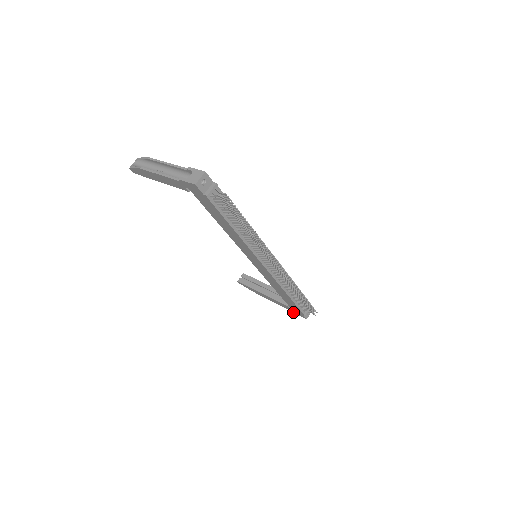
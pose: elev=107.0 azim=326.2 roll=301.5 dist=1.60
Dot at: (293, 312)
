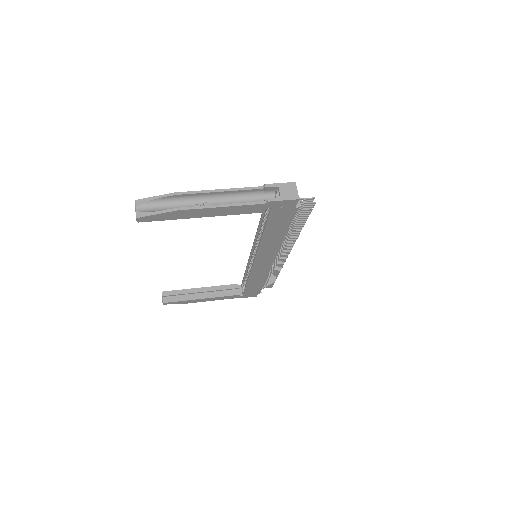
Dot at: occluded
